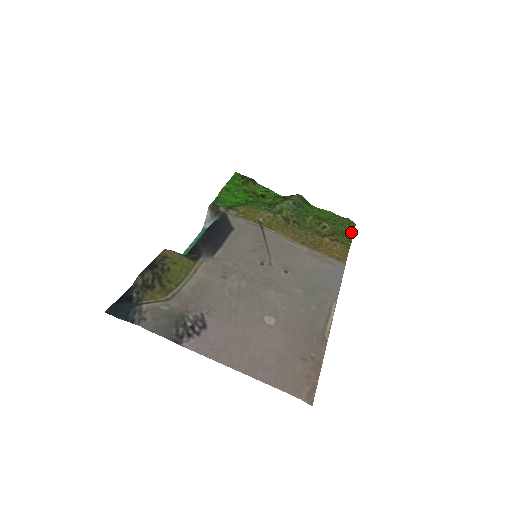
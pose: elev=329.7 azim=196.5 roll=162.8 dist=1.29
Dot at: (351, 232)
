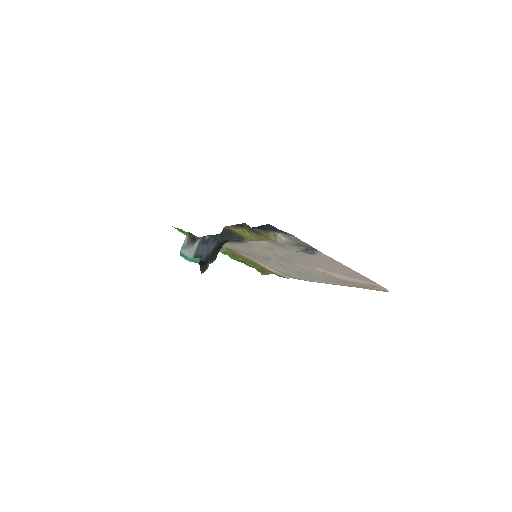
Dot at: (263, 274)
